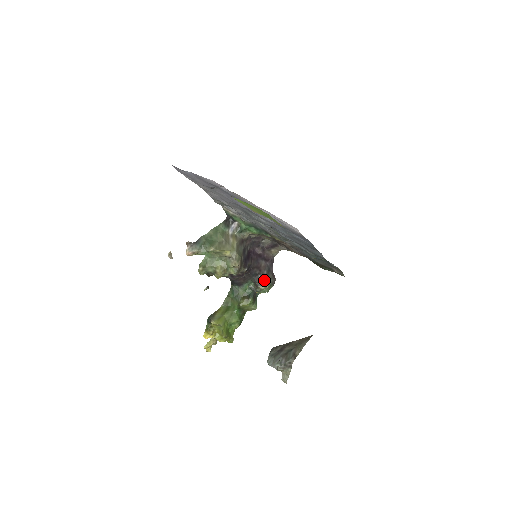
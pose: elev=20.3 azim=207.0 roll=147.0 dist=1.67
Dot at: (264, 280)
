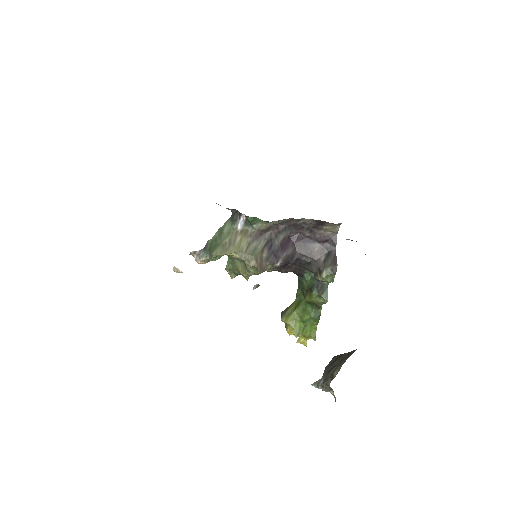
Dot at: (319, 269)
